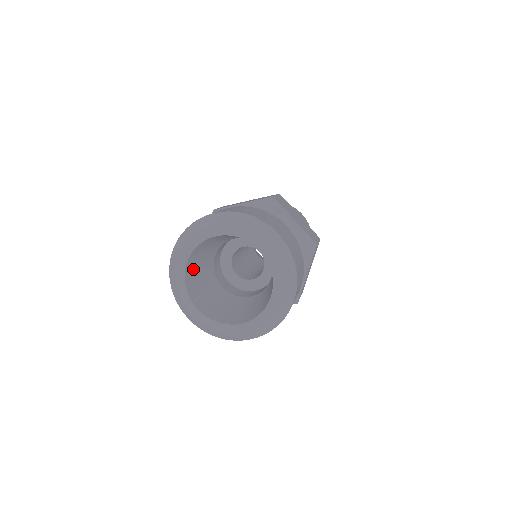
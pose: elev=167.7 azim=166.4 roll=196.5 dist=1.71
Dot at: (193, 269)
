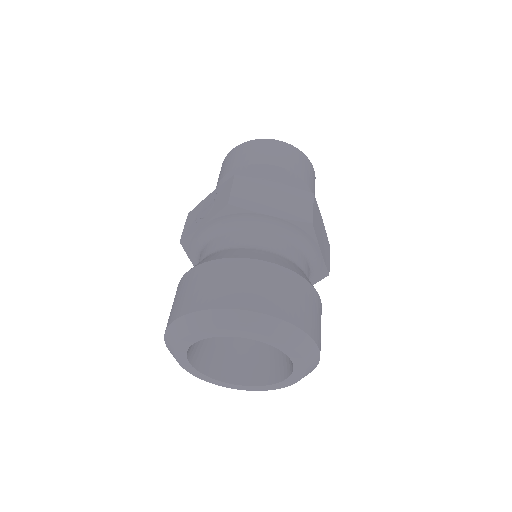
Dot at: occluded
